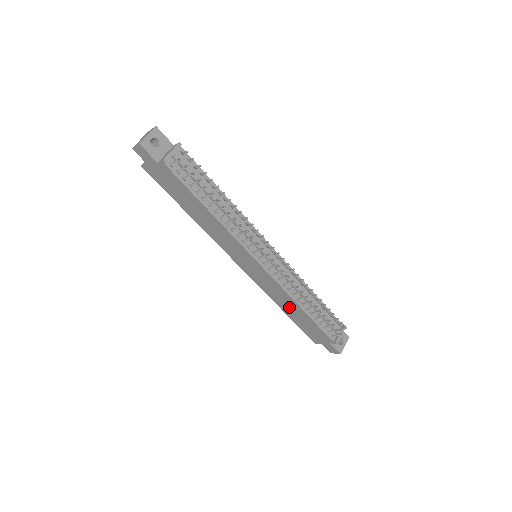
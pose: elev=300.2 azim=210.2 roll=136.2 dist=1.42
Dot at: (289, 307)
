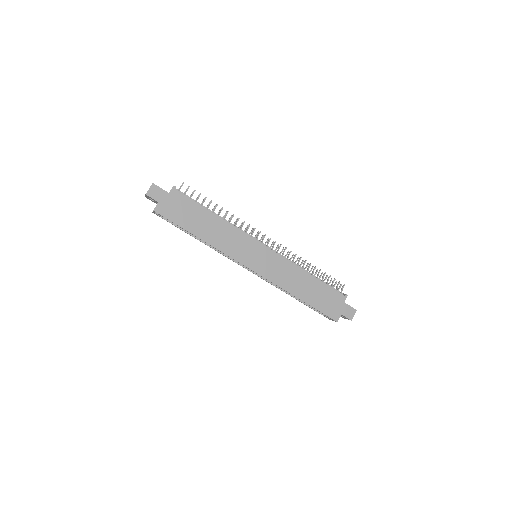
Dot at: (301, 285)
